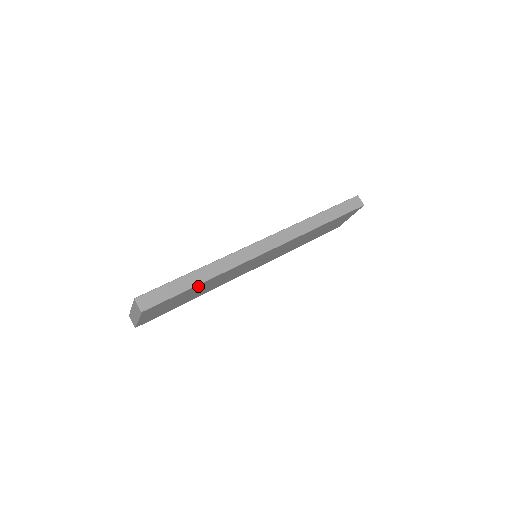
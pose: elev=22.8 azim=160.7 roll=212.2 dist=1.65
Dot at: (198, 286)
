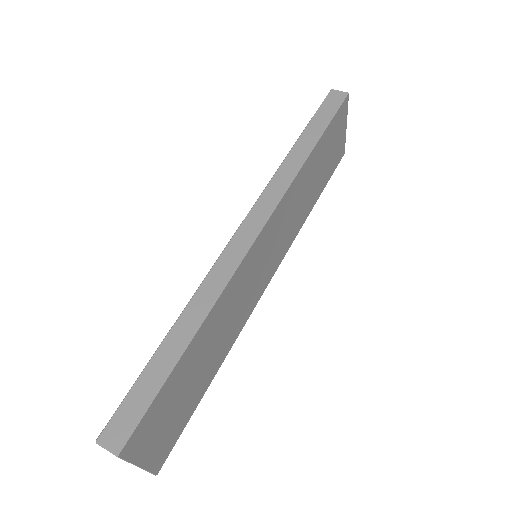
Dot at: (189, 353)
